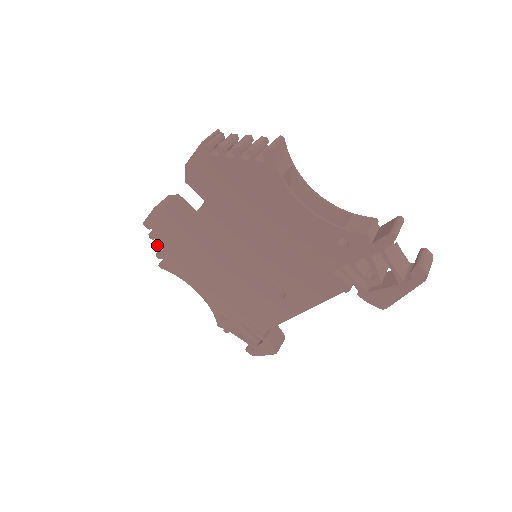
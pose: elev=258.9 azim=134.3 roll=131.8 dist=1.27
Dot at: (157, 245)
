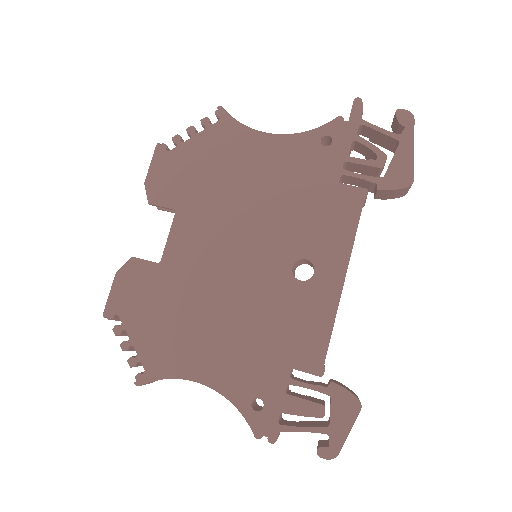
Dot at: (127, 341)
